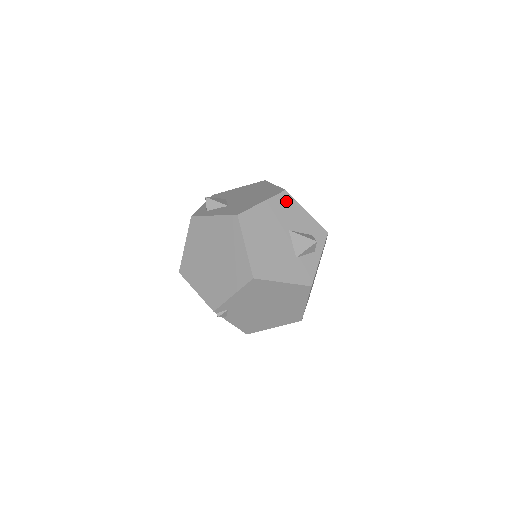
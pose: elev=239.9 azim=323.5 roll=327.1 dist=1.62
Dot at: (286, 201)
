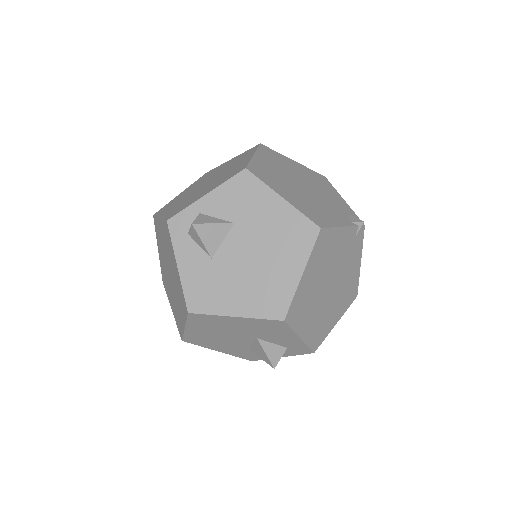
Dot at: (275, 326)
